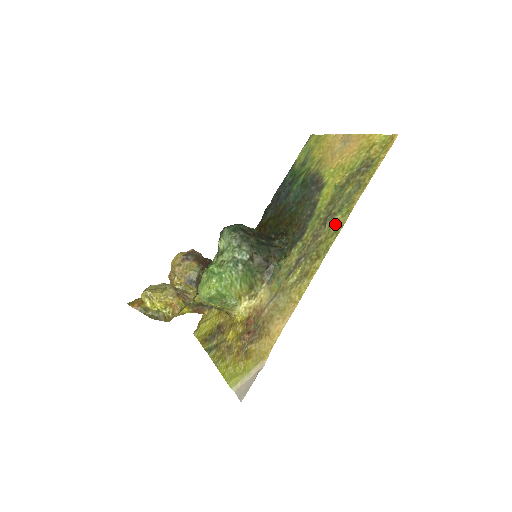
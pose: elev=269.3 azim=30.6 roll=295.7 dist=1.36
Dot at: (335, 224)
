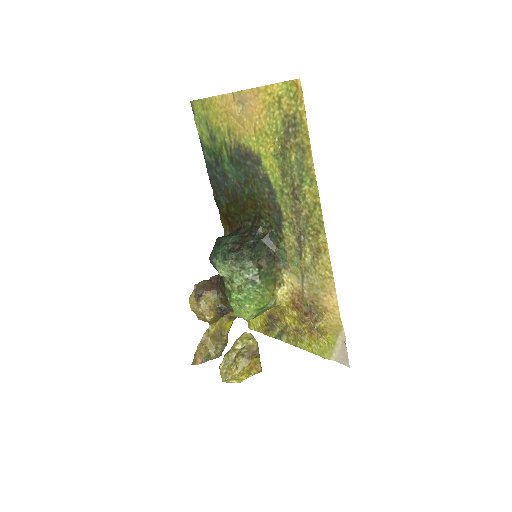
Dot at: (309, 196)
